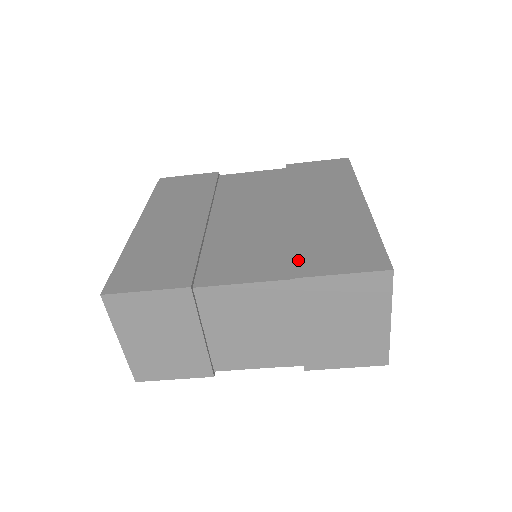
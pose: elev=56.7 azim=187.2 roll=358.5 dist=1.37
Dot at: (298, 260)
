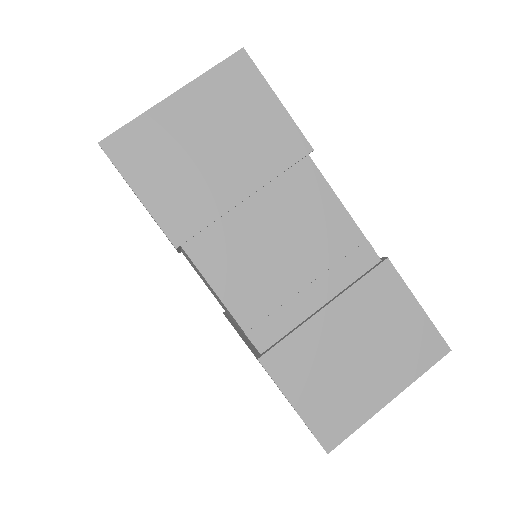
Dot at: occluded
